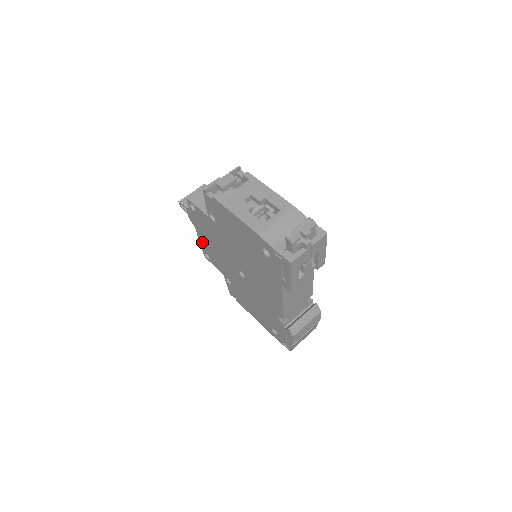
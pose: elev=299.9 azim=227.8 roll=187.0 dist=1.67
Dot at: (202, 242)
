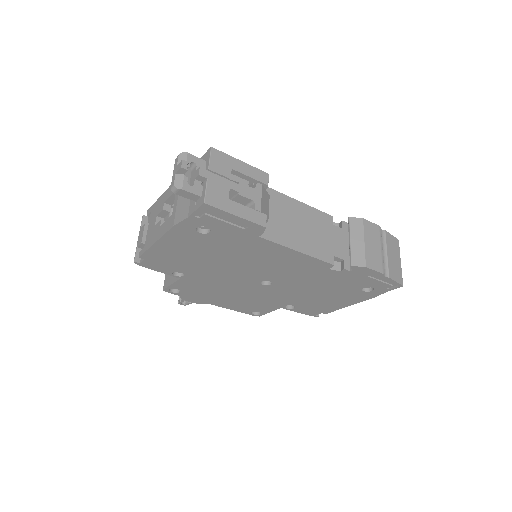
Dot at: (232, 307)
